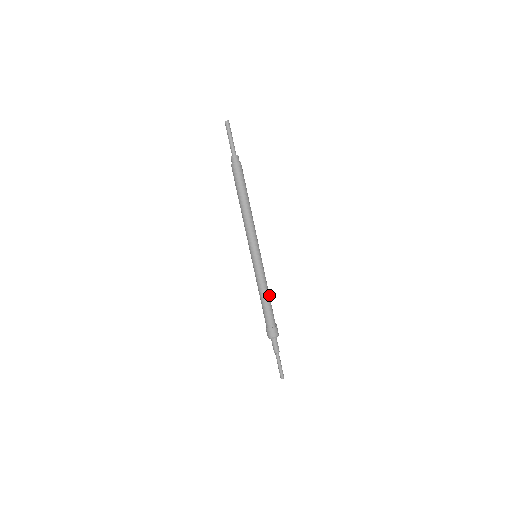
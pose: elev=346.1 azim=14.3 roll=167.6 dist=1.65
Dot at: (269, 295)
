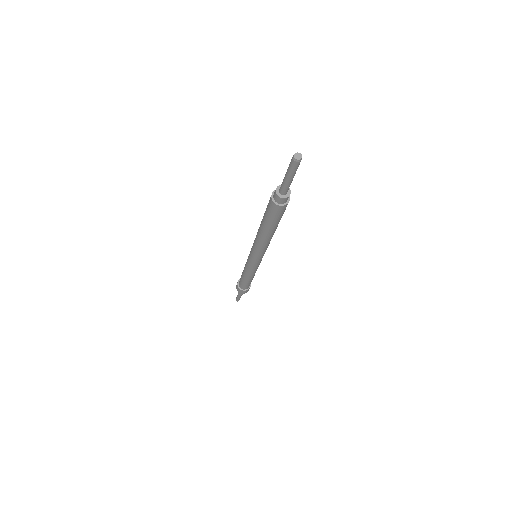
Dot at: (254, 275)
